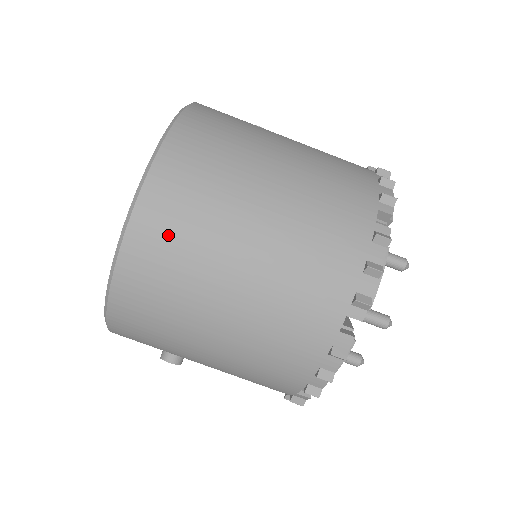
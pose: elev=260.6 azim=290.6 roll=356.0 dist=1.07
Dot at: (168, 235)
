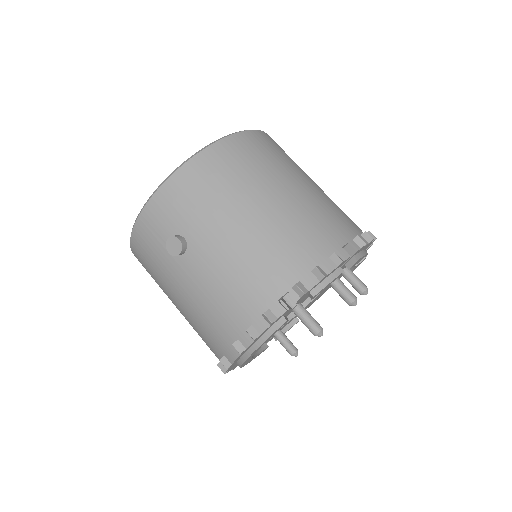
Dot at: (265, 148)
